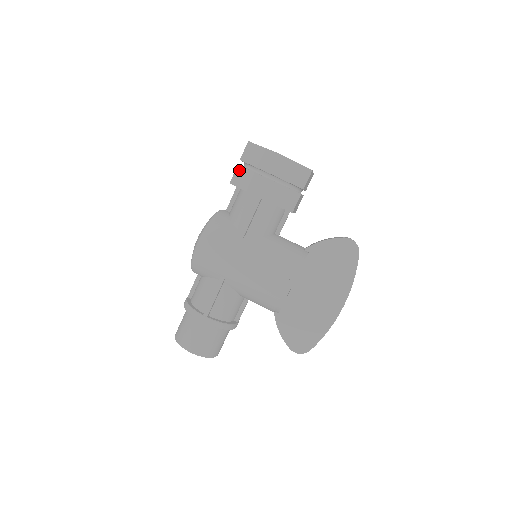
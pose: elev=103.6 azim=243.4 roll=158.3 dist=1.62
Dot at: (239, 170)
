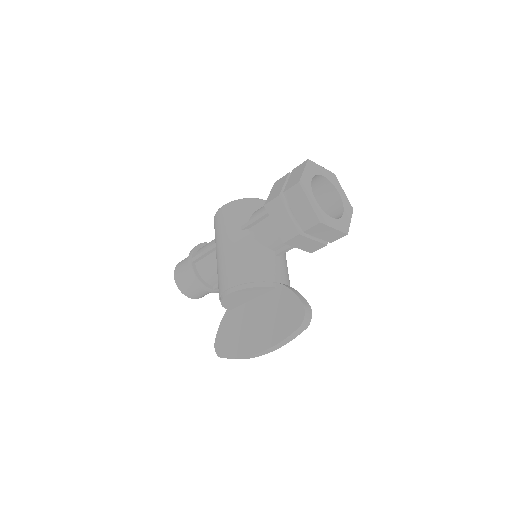
Dot at: (285, 177)
